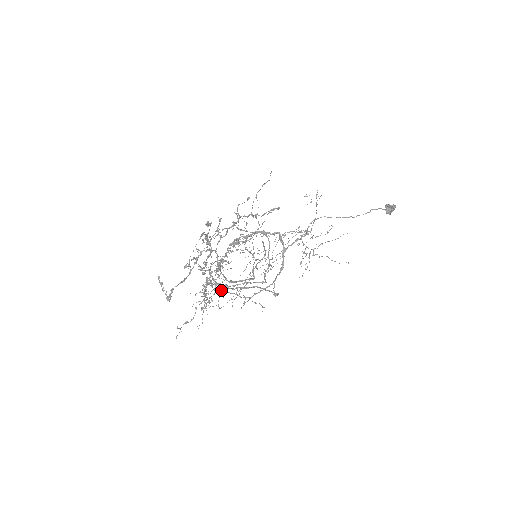
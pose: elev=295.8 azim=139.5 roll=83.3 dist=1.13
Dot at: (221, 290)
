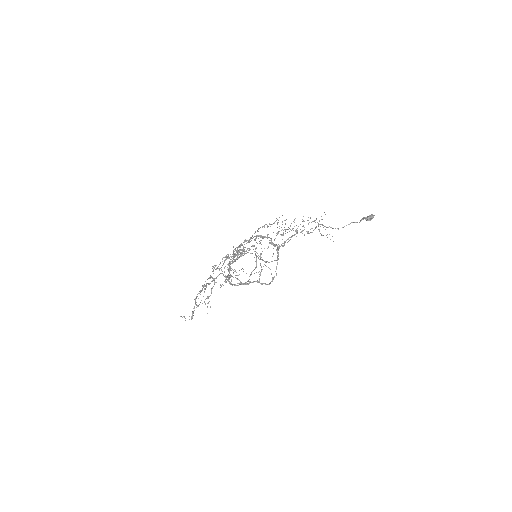
Dot at: (248, 252)
